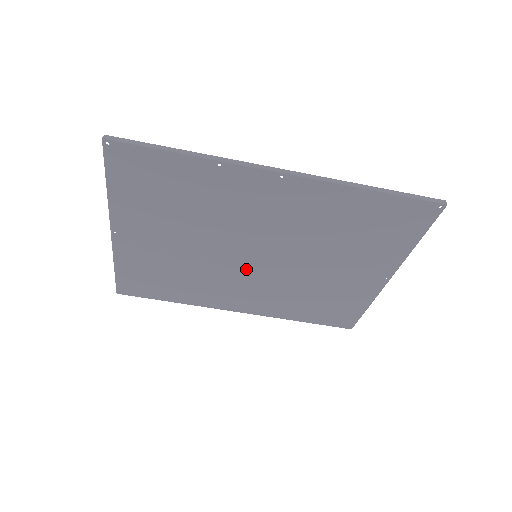
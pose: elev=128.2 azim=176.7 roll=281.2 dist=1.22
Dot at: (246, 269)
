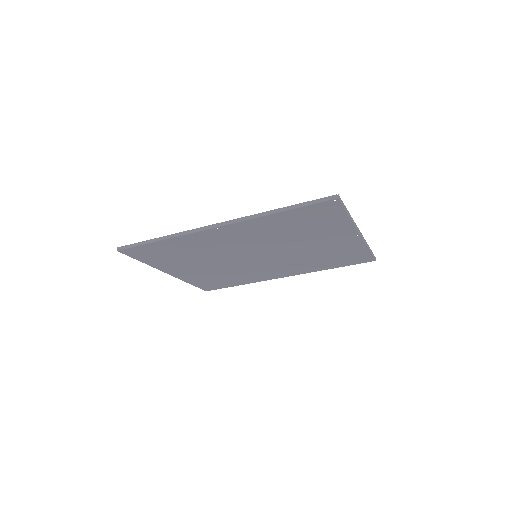
Dot at: (259, 262)
